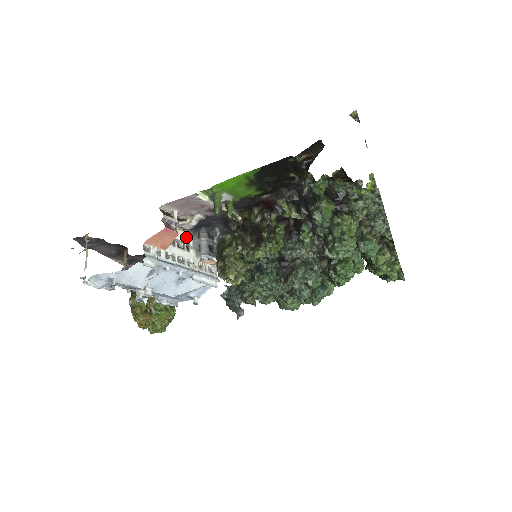
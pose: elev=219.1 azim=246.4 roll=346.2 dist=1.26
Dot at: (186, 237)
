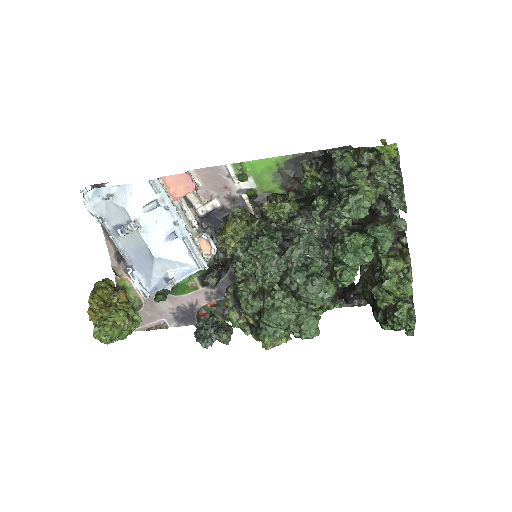
Dot at: (195, 220)
